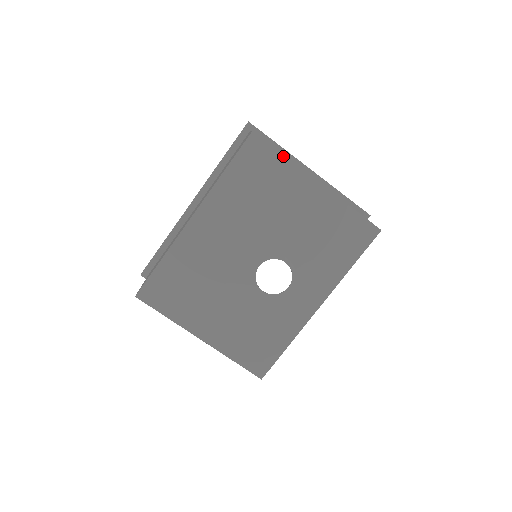
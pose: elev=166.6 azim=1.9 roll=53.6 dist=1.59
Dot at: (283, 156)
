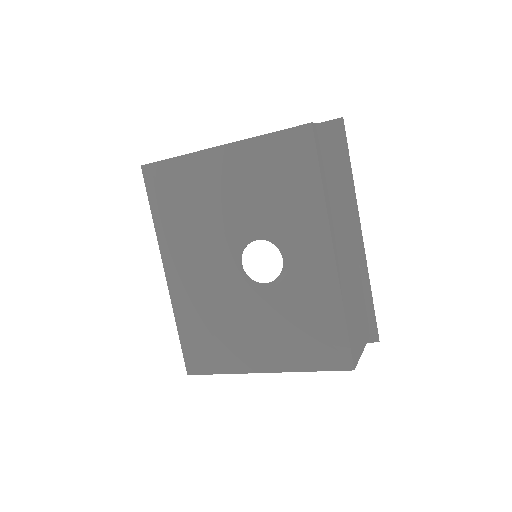
Dot at: (176, 158)
